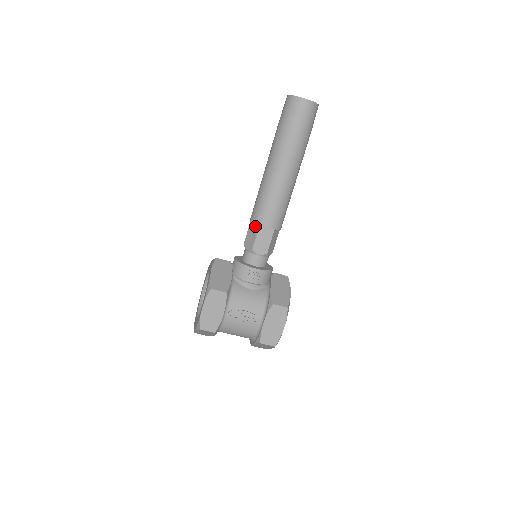
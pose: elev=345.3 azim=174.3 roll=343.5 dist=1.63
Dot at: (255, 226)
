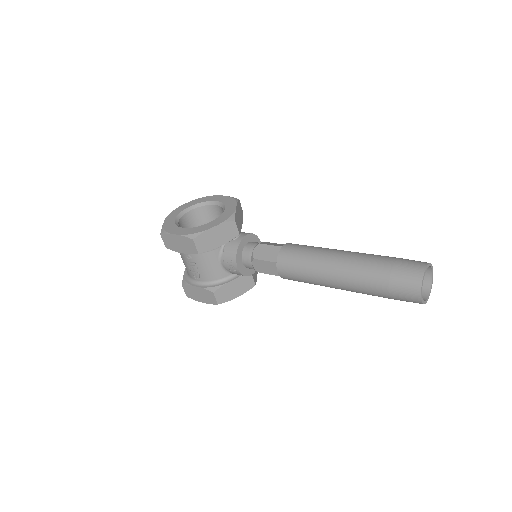
Dot at: (276, 256)
